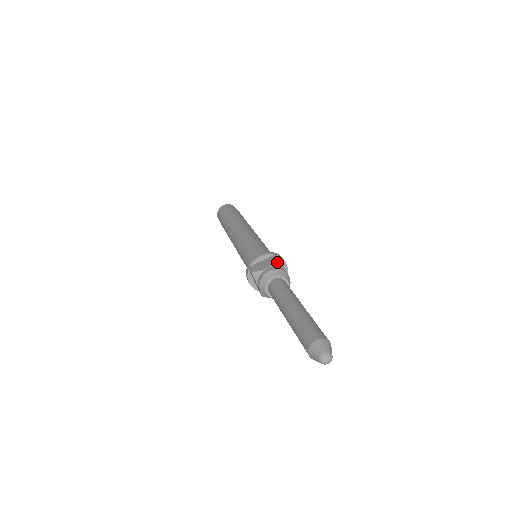
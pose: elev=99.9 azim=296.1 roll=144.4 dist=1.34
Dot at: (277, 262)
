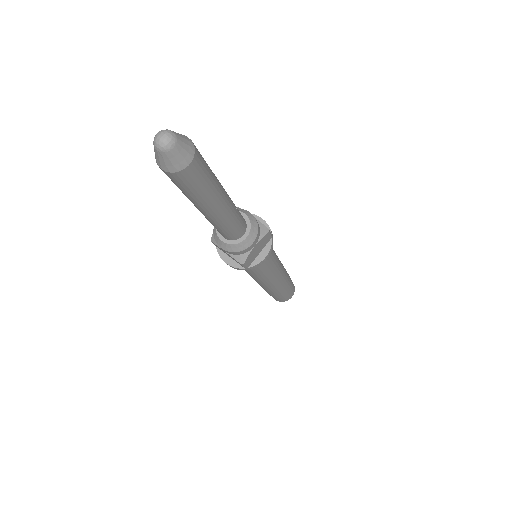
Dot at: occluded
